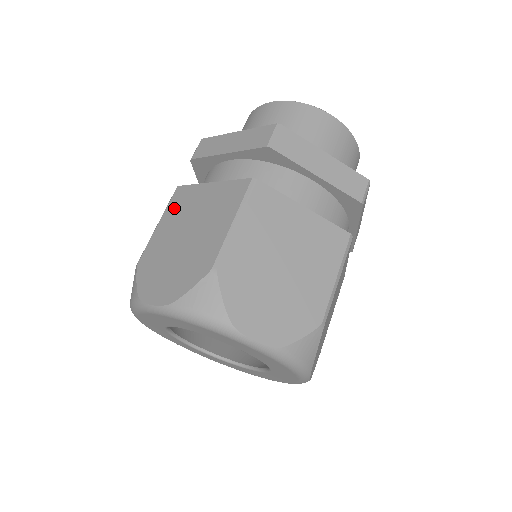
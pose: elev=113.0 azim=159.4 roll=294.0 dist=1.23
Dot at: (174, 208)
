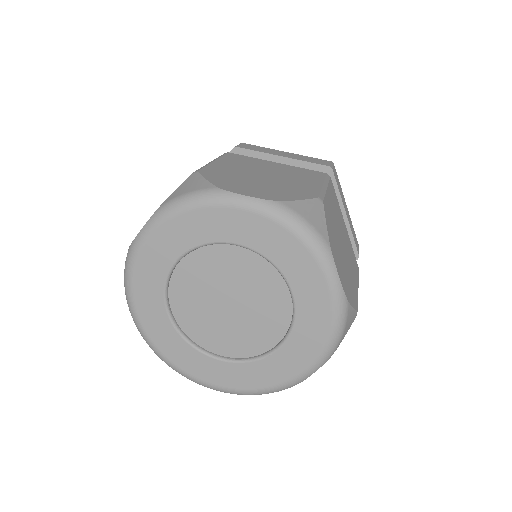
Dot at: (234, 160)
